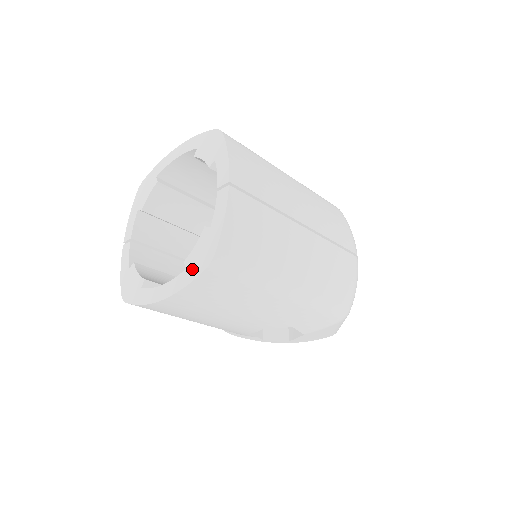
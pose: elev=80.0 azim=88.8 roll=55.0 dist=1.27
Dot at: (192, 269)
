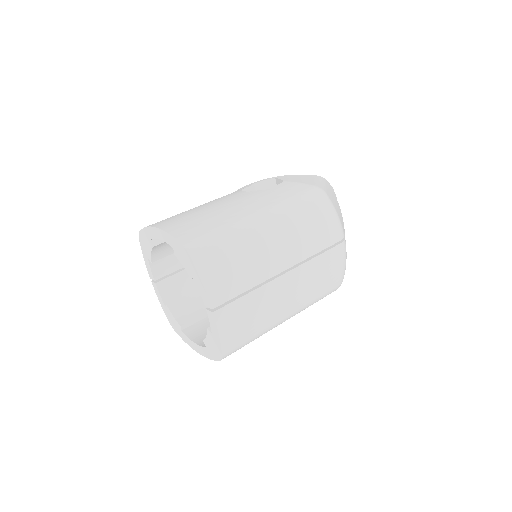
Dot at: (211, 352)
